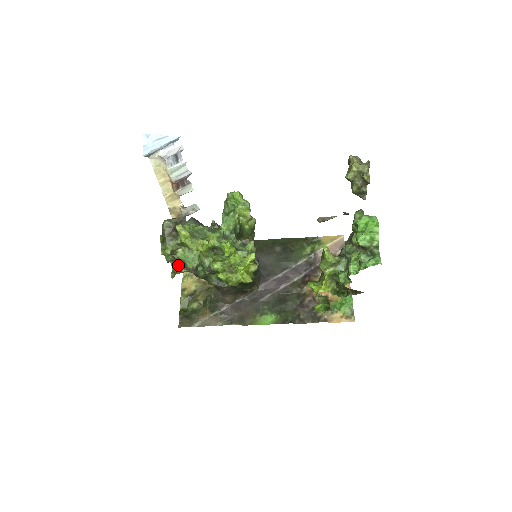
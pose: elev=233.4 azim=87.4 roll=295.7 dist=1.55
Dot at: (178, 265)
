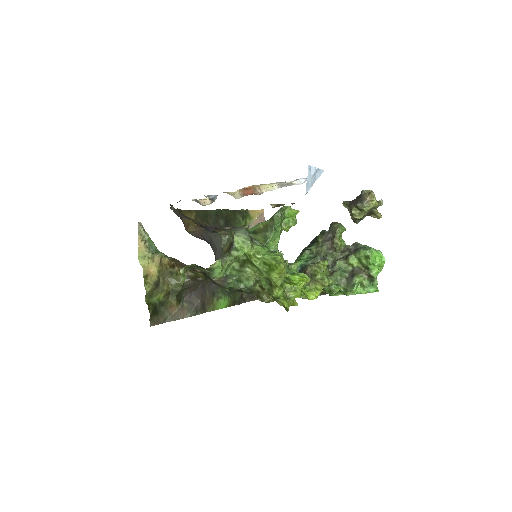
Dot at: (189, 267)
